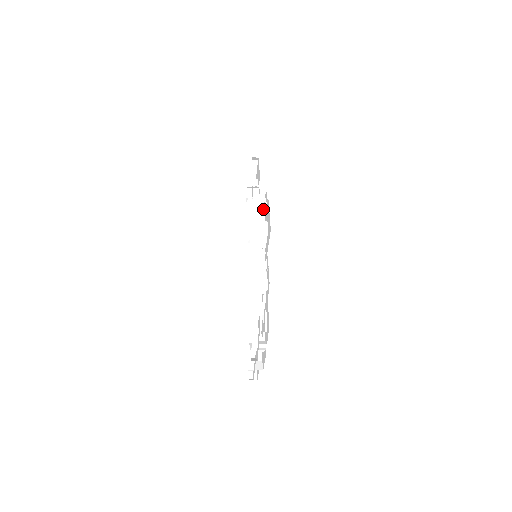
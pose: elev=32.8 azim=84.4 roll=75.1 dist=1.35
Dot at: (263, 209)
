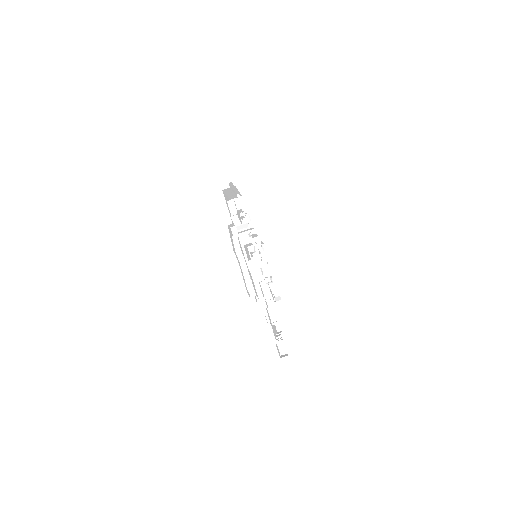
Dot at: (244, 211)
